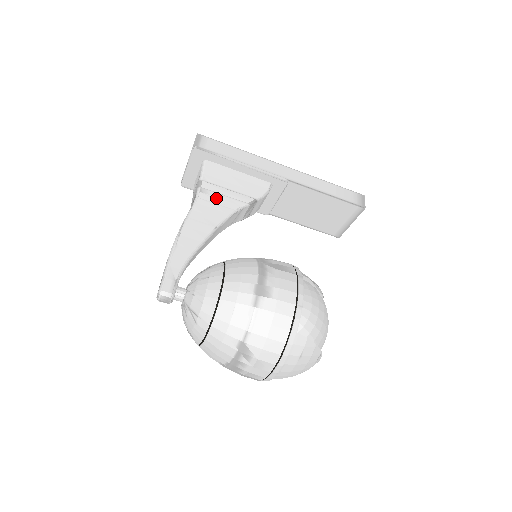
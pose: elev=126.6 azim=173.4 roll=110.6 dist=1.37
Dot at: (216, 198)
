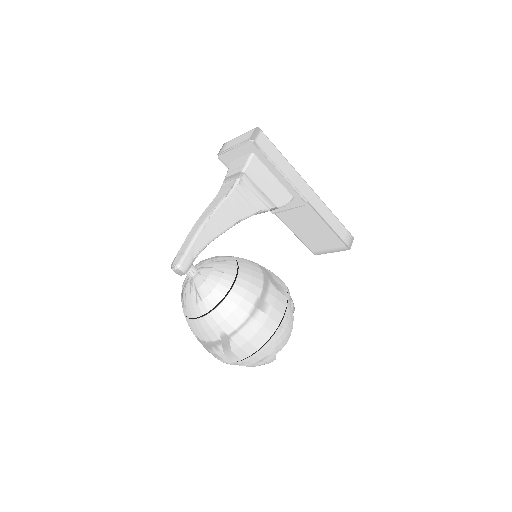
Dot at: (248, 194)
